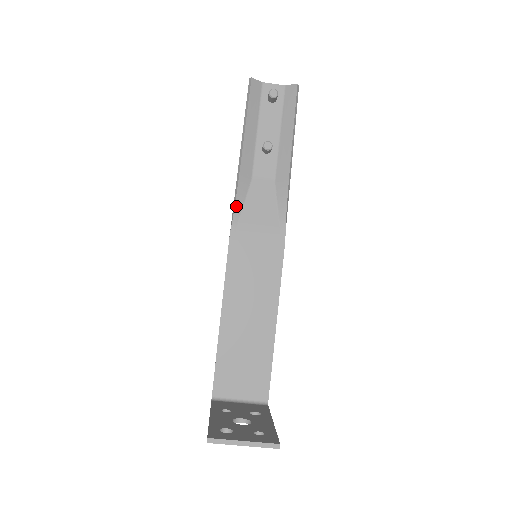
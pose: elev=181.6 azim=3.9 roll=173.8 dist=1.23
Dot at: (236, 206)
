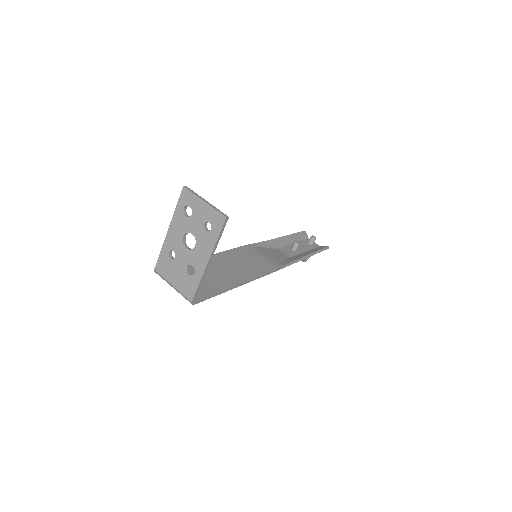
Dot at: (260, 243)
